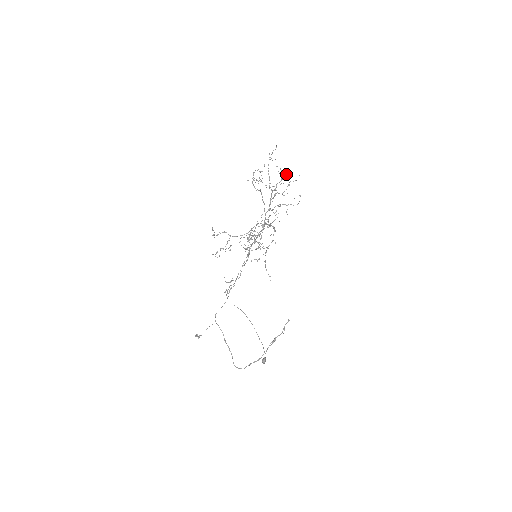
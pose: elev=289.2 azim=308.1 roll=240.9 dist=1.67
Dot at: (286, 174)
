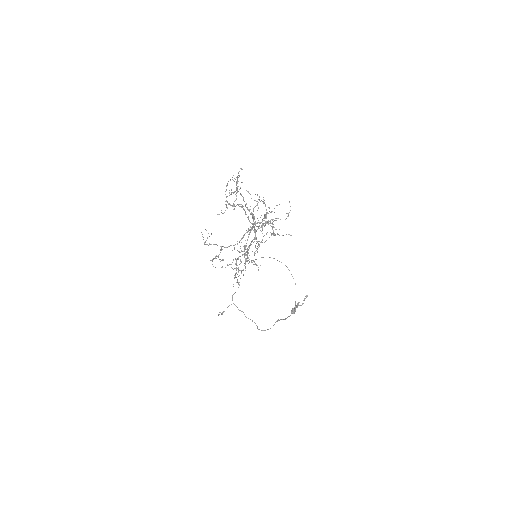
Dot at: (261, 200)
